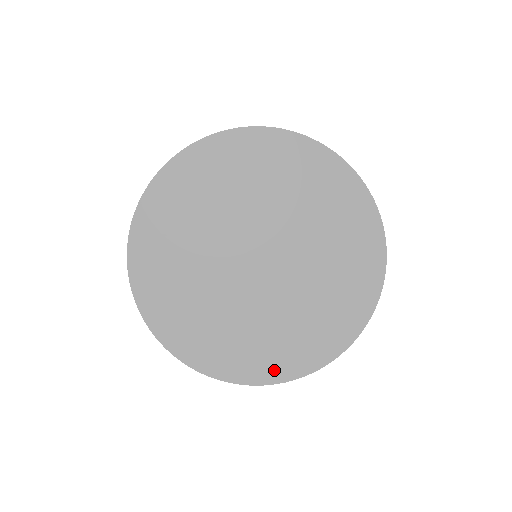
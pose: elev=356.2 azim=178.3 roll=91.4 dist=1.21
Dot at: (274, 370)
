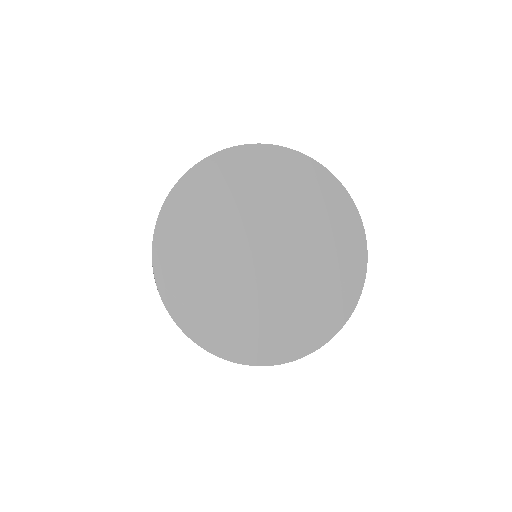
Dot at: (259, 353)
